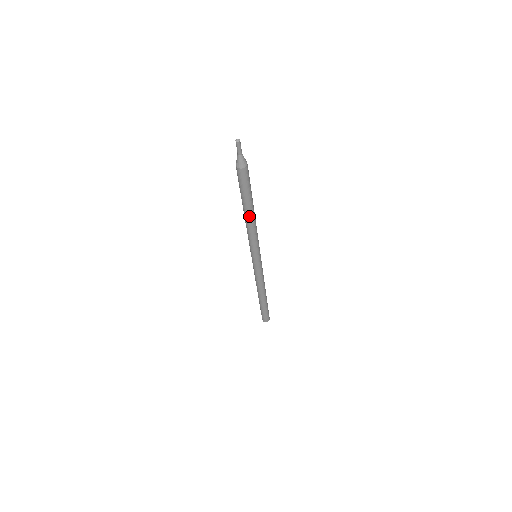
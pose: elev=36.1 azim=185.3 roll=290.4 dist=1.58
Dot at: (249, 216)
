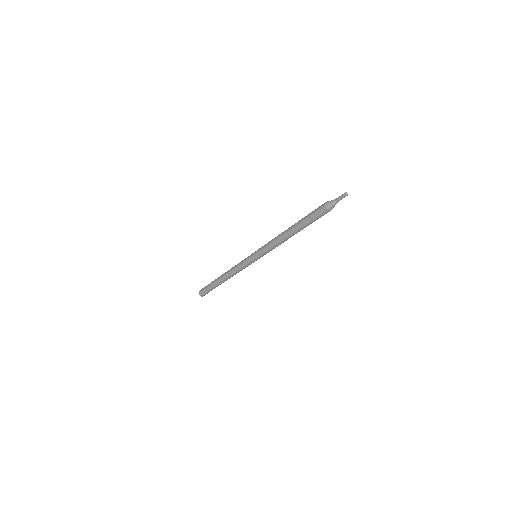
Dot at: (289, 233)
